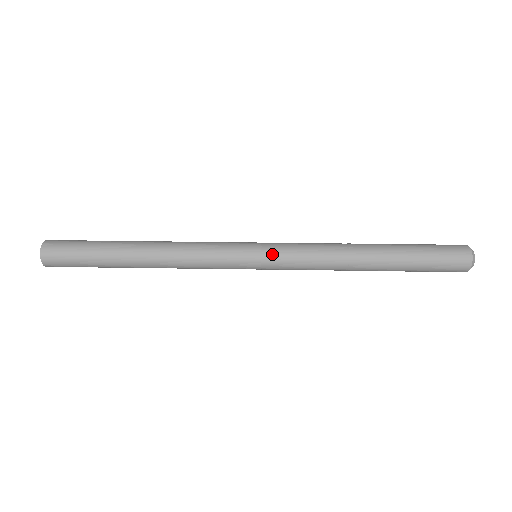
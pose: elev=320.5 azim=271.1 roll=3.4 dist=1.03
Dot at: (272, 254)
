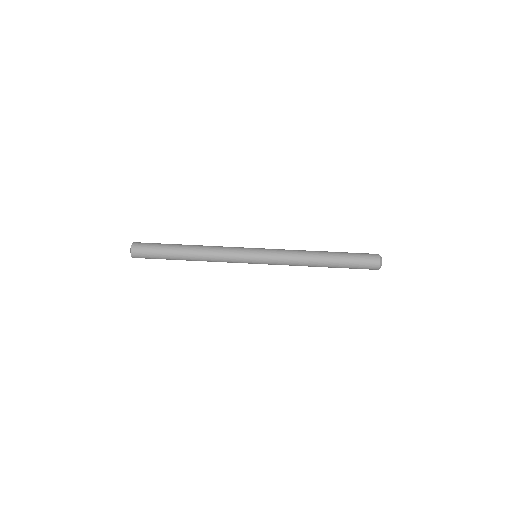
Dot at: (265, 262)
